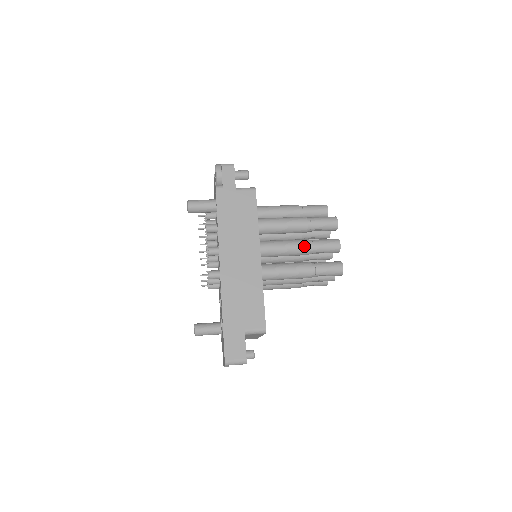
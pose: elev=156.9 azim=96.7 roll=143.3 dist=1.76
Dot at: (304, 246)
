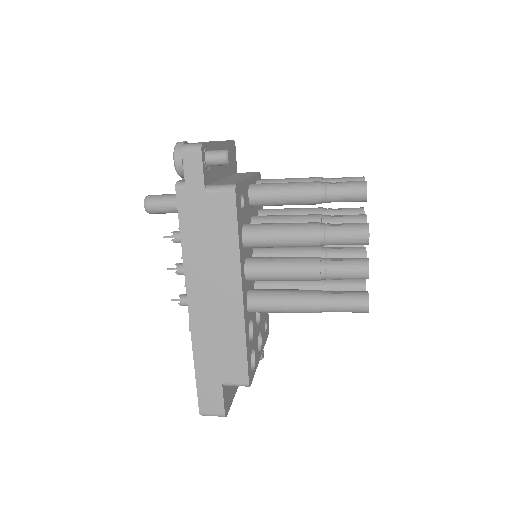
Dot at: (311, 274)
